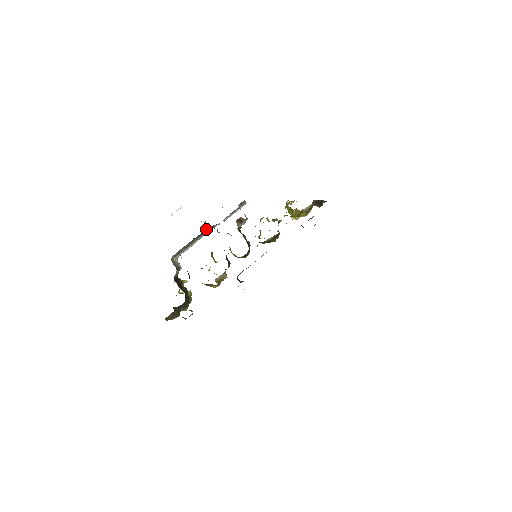
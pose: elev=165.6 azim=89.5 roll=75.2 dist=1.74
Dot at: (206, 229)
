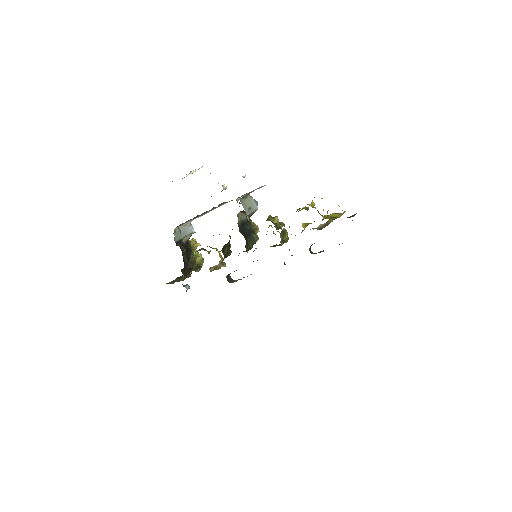
Dot at: occluded
